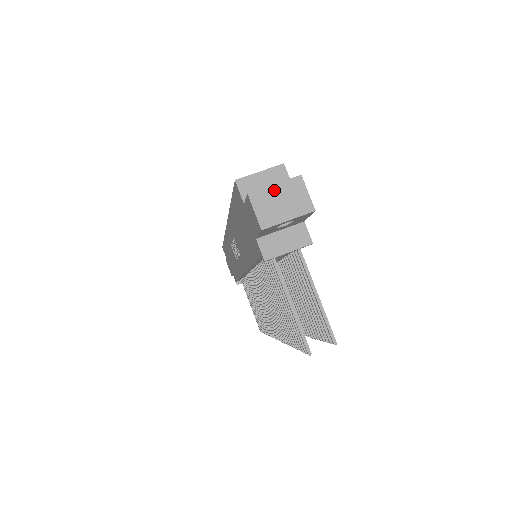
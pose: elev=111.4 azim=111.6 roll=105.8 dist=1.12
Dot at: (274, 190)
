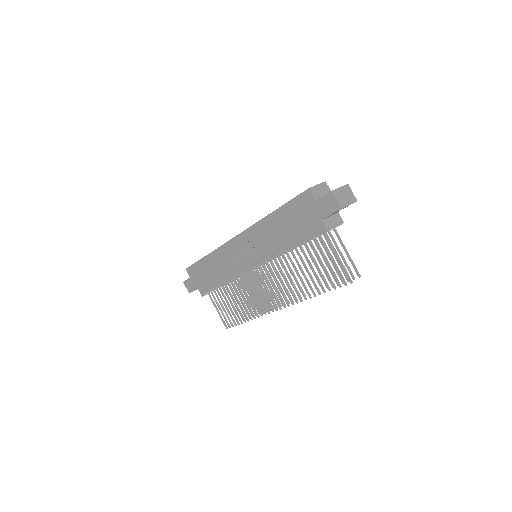
Dot at: (341, 190)
